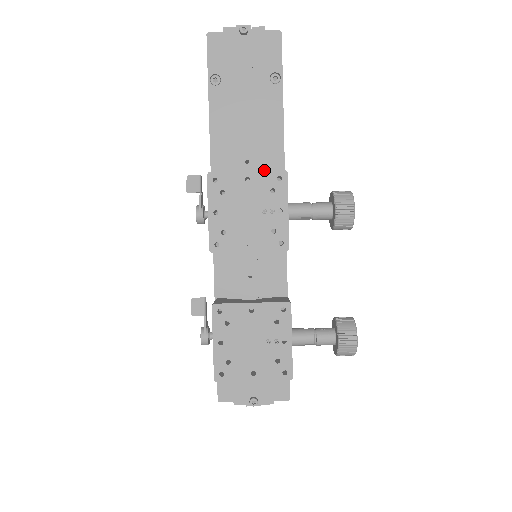
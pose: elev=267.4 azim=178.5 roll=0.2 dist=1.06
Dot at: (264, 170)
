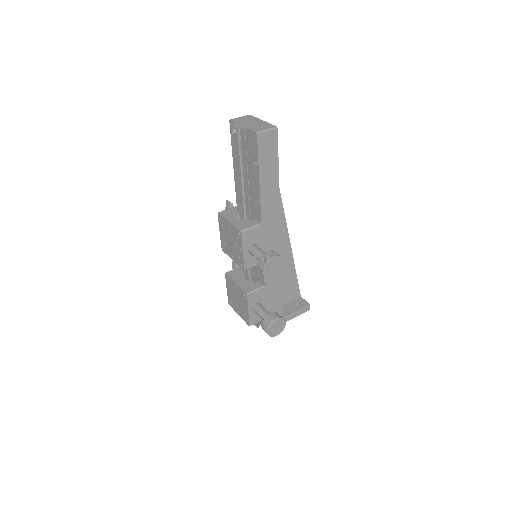
Dot at: (249, 217)
